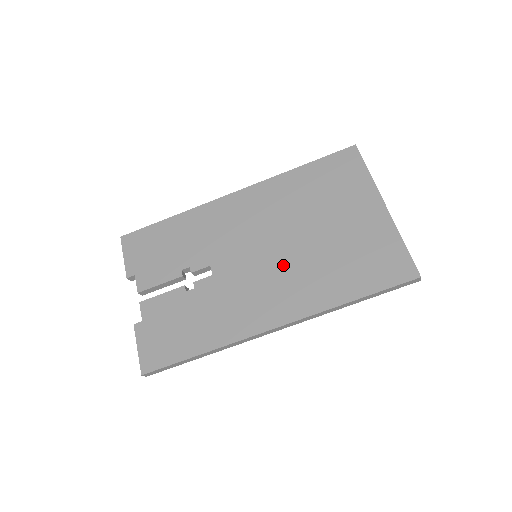
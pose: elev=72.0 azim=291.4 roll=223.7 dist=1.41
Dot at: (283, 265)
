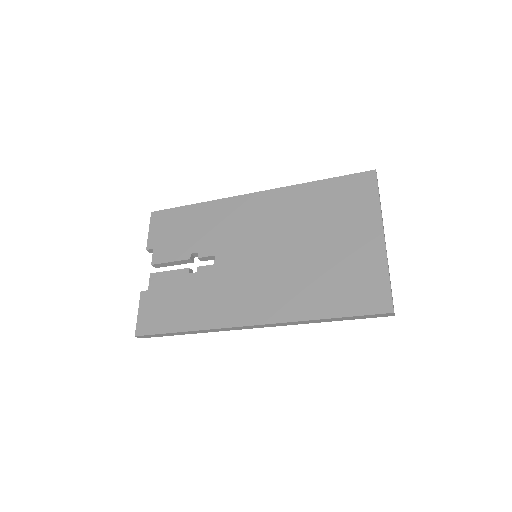
Dot at: (275, 270)
